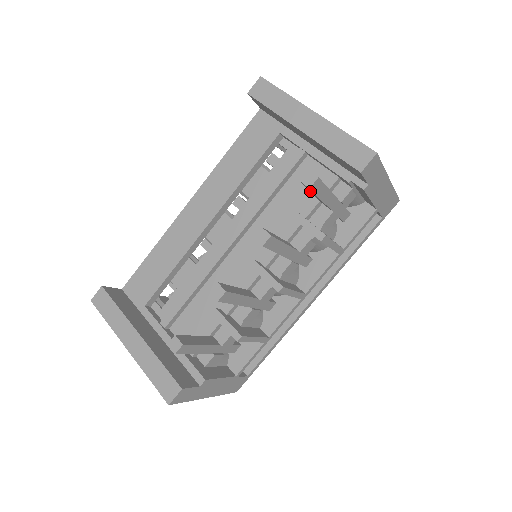
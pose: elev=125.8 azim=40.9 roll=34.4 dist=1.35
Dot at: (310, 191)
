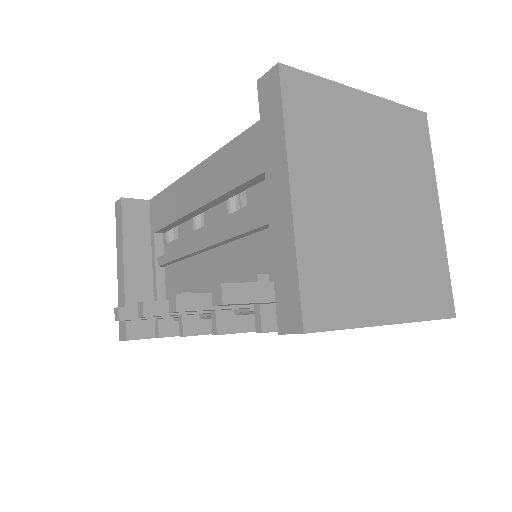
Dot at: occluded
